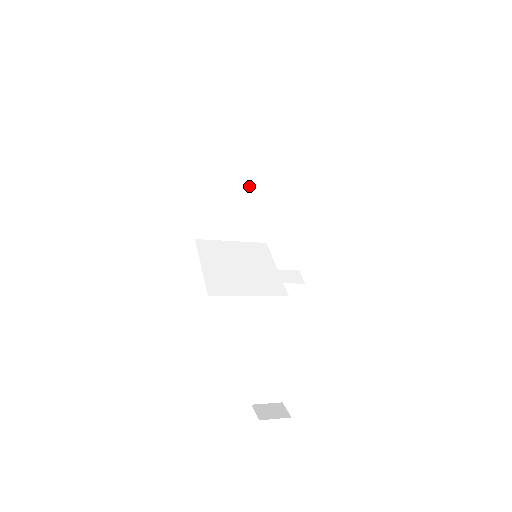
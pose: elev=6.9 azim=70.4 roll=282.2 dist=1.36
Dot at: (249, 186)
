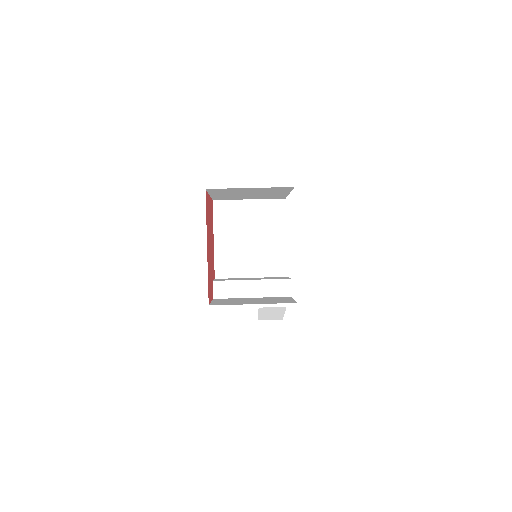
Dot at: (254, 190)
